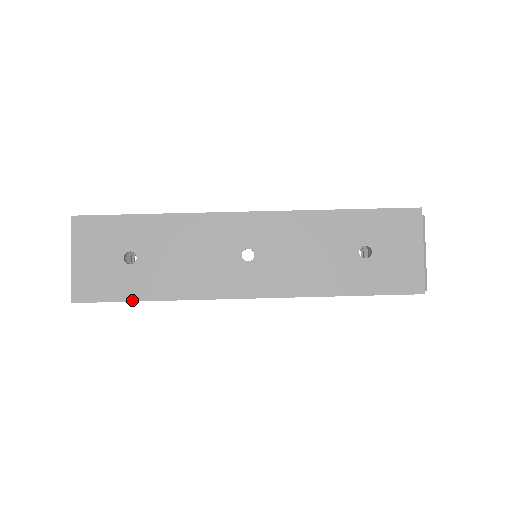
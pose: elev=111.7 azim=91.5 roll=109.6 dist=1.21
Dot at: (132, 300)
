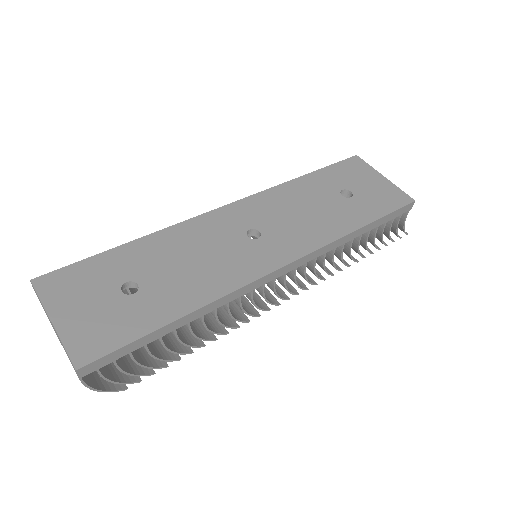
Dot at: (158, 327)
